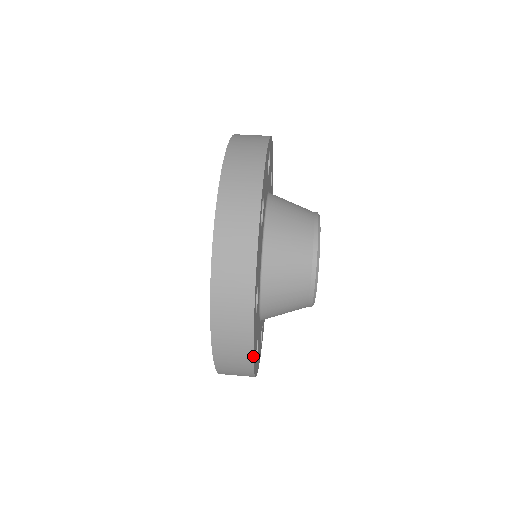
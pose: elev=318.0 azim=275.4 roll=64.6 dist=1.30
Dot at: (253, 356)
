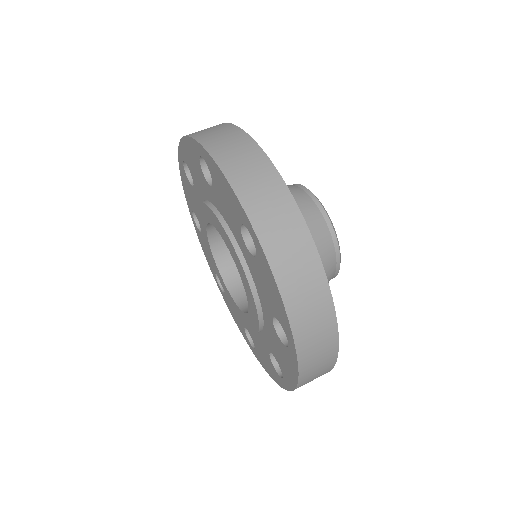
Dot at: (325, 275)
